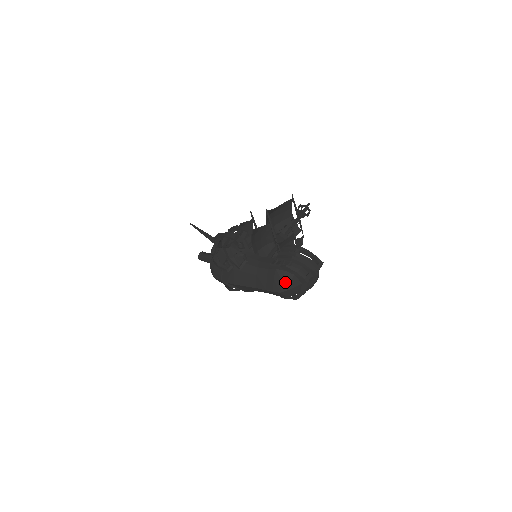
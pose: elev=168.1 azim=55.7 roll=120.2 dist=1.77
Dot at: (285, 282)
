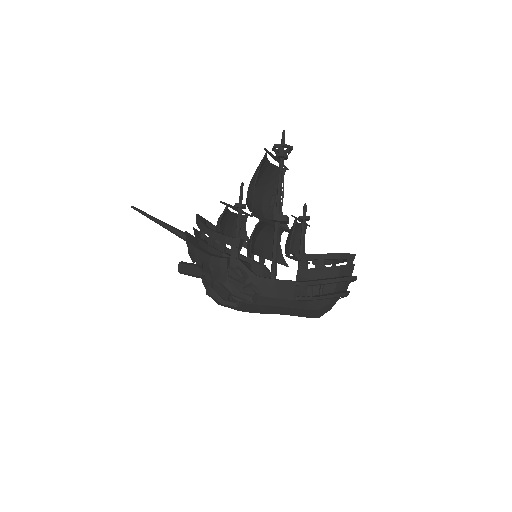
Dot at: (322, 309)
